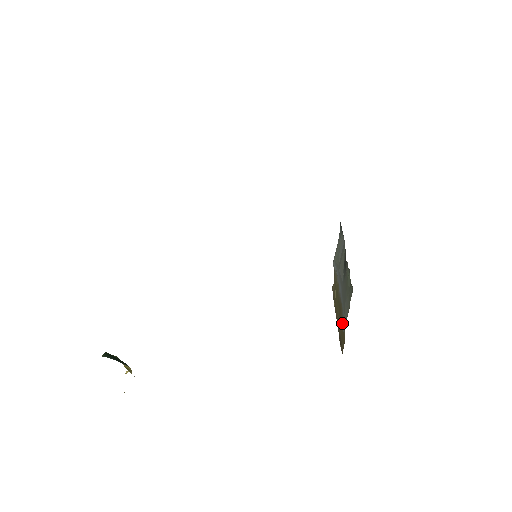
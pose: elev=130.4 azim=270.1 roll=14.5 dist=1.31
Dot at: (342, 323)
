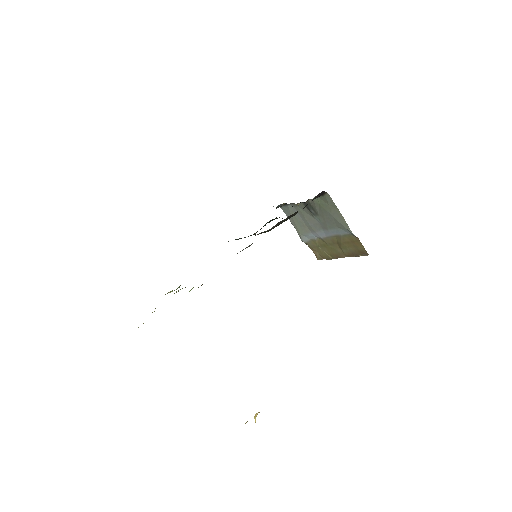
Dot at: (346, 239)
